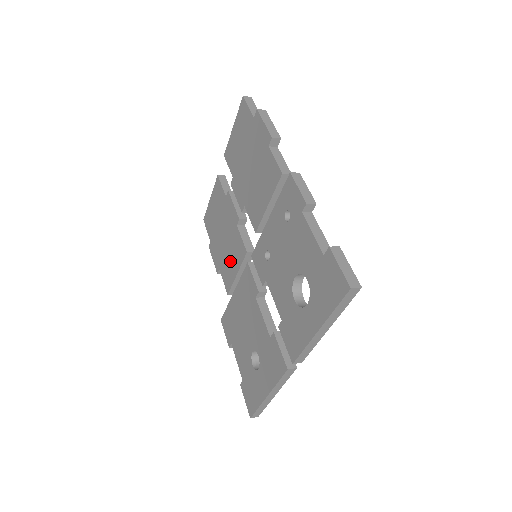
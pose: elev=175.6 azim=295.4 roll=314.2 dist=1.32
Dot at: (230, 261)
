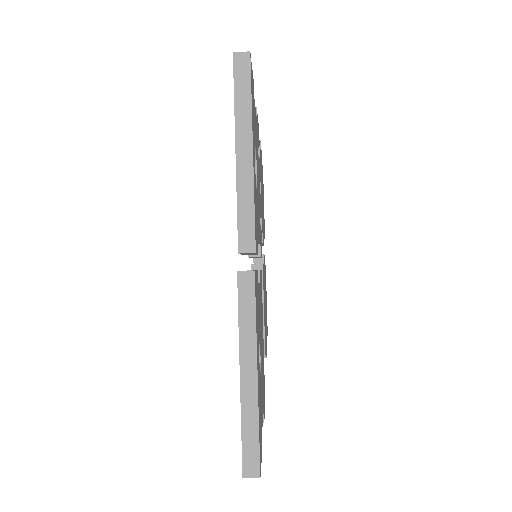
Dot at: occluded
